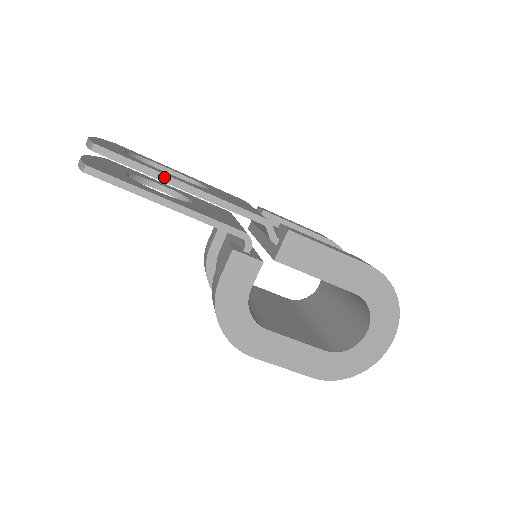
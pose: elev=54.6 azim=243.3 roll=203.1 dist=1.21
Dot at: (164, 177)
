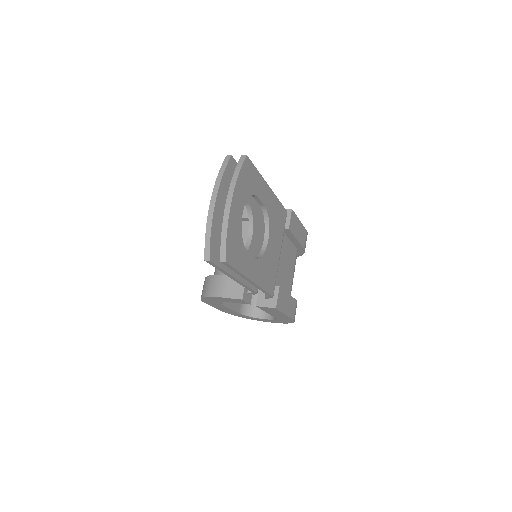
Dot at: (245, 277)
